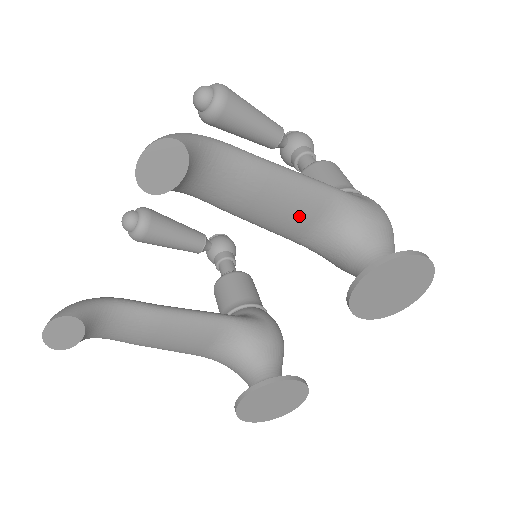
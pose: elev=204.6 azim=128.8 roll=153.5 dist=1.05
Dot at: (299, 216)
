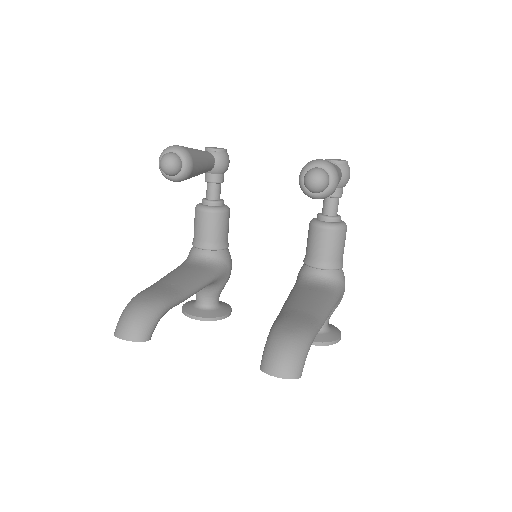
Dot at: occluded
